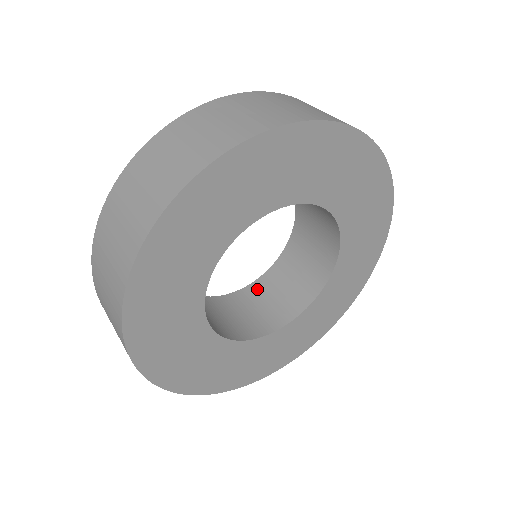
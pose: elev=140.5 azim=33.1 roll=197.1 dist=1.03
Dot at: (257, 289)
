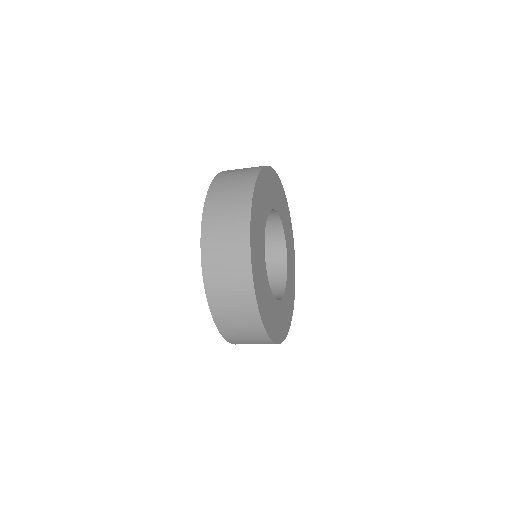
Dot at: occluded
